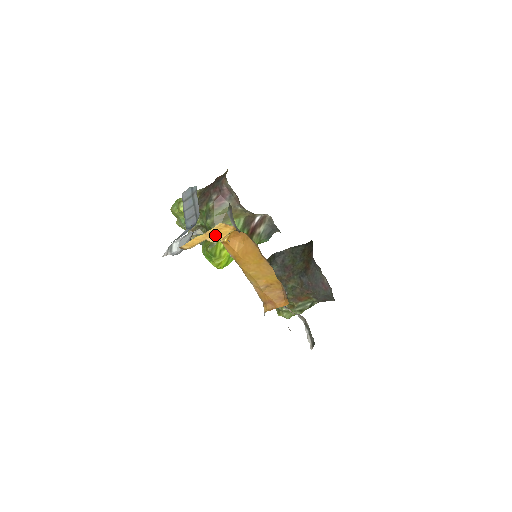
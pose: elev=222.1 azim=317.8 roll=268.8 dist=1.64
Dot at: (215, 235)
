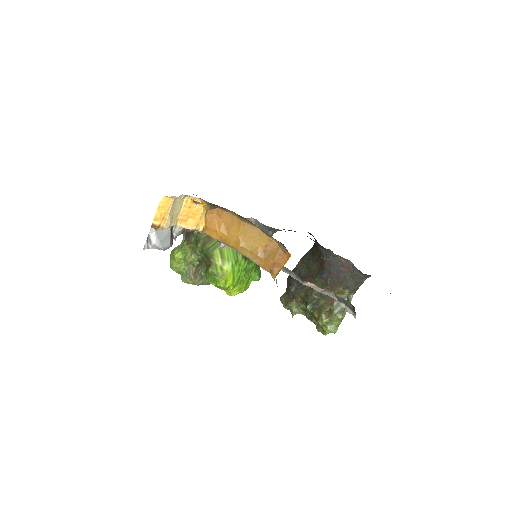
Dot at: (189, 219)
